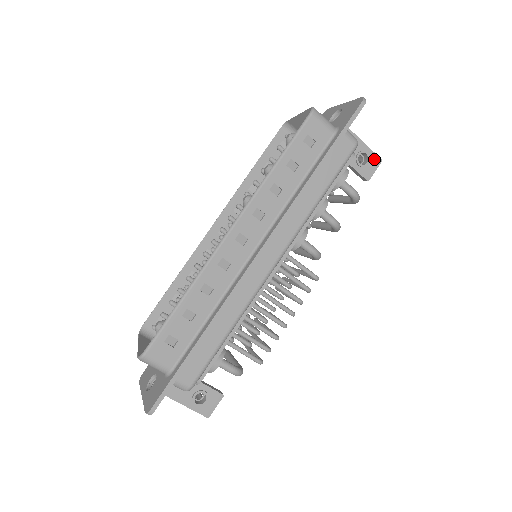
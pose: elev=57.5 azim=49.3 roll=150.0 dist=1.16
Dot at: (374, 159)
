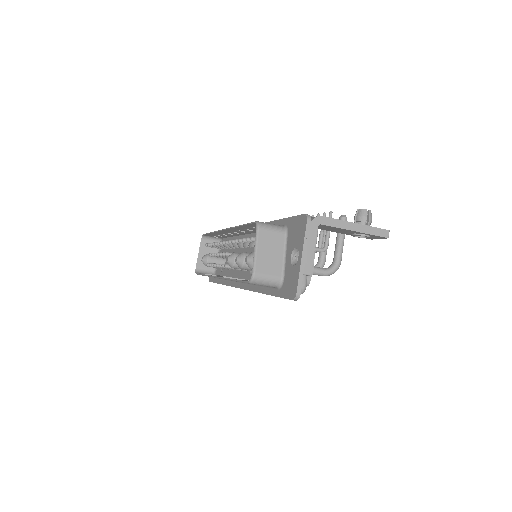
Dot at: (377, 237)
